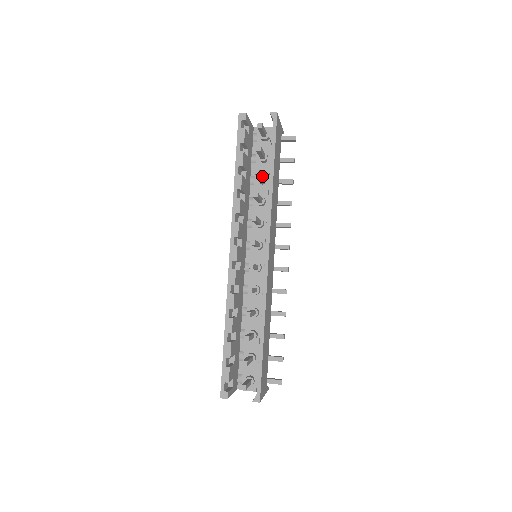
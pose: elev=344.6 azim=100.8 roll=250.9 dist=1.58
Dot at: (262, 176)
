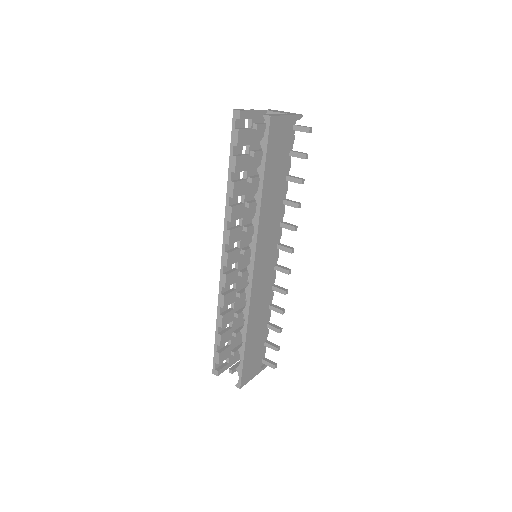
Dot at: occluded
